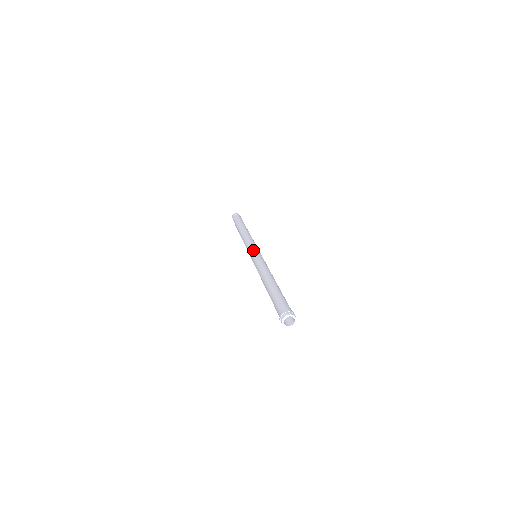
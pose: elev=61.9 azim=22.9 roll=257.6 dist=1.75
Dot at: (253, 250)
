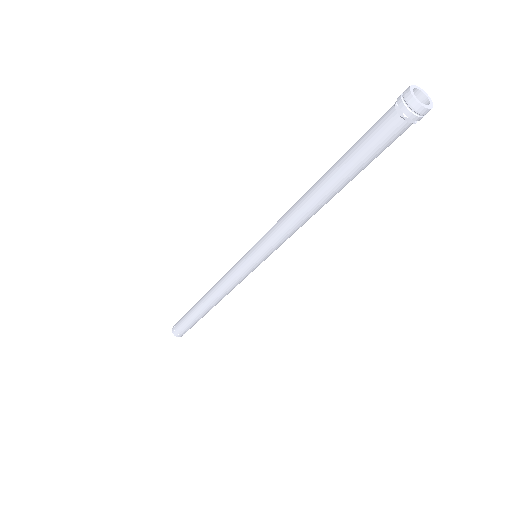
Dot at: occluded
